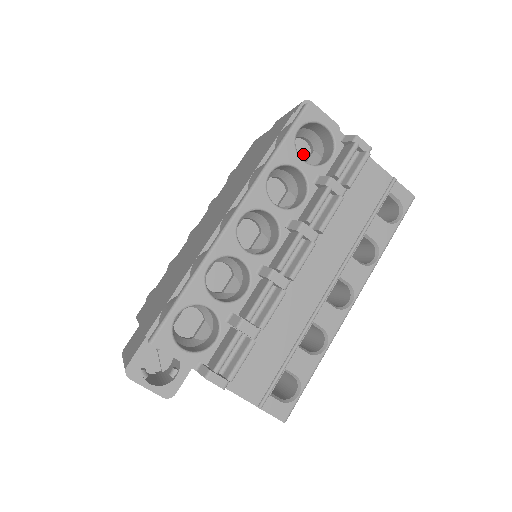
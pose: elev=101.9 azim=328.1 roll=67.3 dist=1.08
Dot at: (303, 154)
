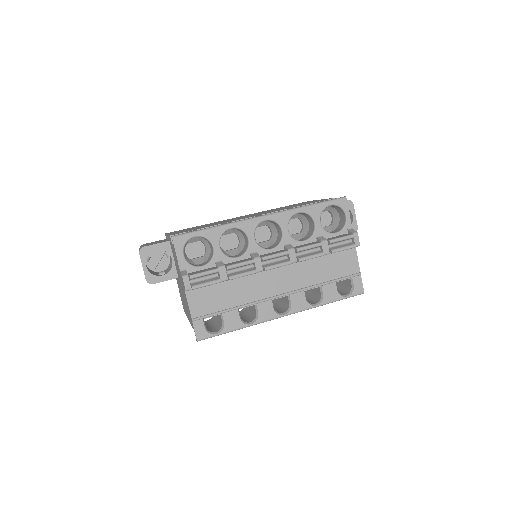
Dot at: (325, 222)
